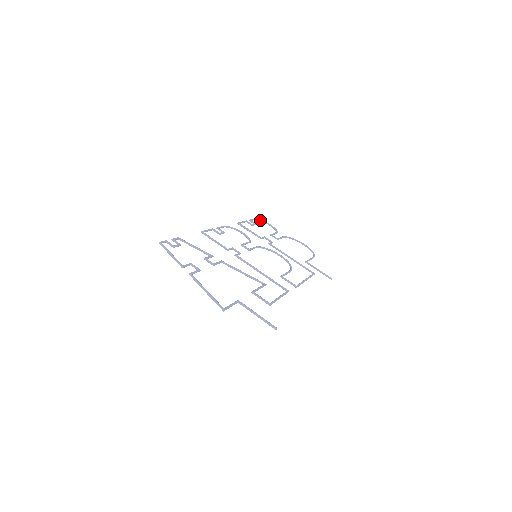
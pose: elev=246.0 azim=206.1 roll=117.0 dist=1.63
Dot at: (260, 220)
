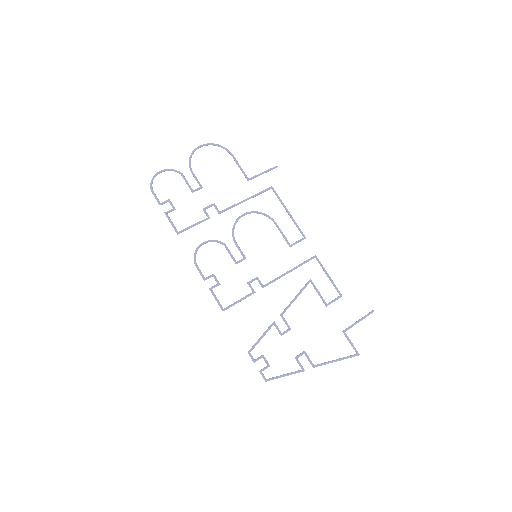
Dot at: (152, 182)
